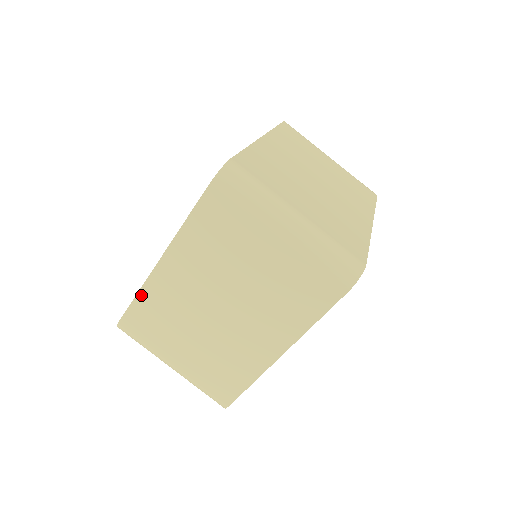
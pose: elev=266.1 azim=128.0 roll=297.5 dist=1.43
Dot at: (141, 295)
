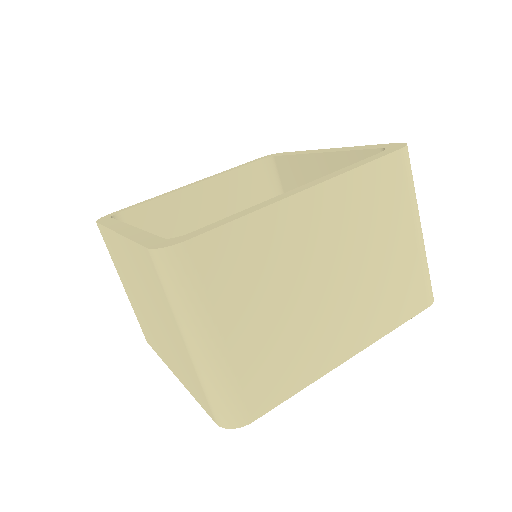
Dot at: (253, 218)
